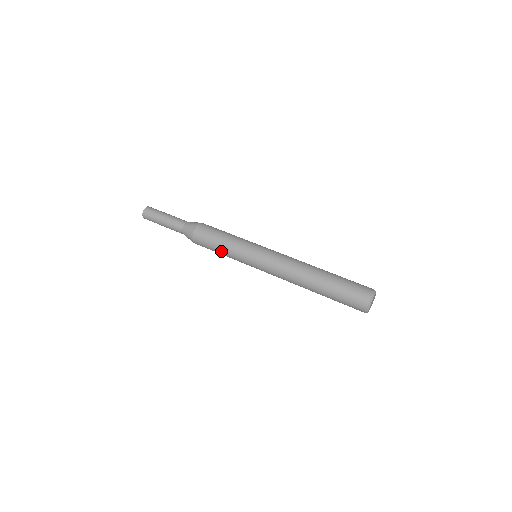
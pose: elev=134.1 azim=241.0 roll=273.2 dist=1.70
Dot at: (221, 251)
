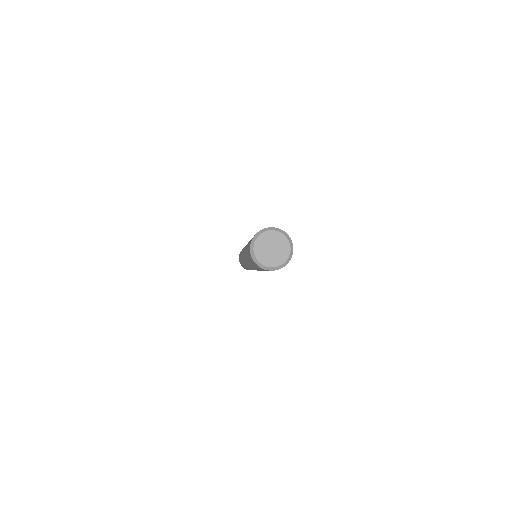
Dot at: (241, 263)
